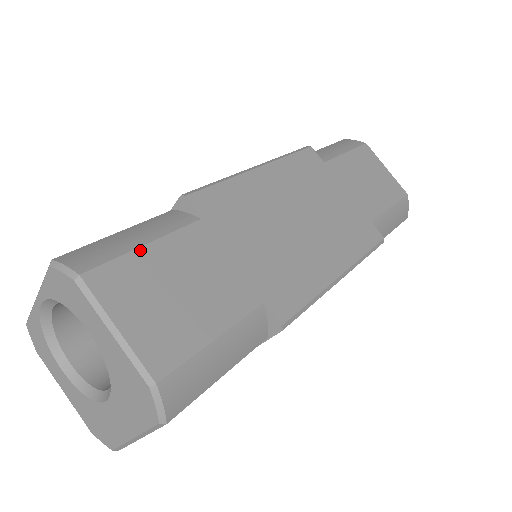
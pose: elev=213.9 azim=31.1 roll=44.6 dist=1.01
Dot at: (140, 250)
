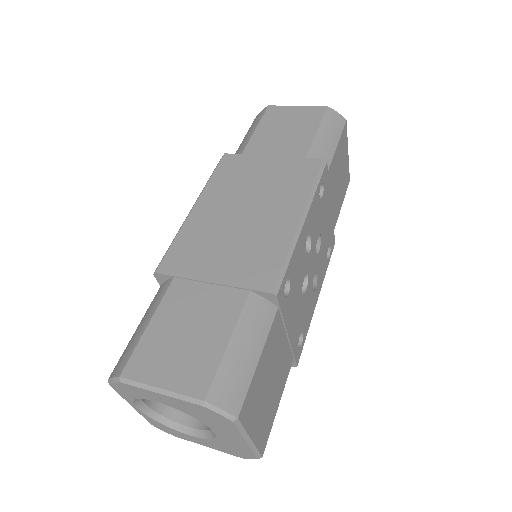
Dot at: (147, 331)
